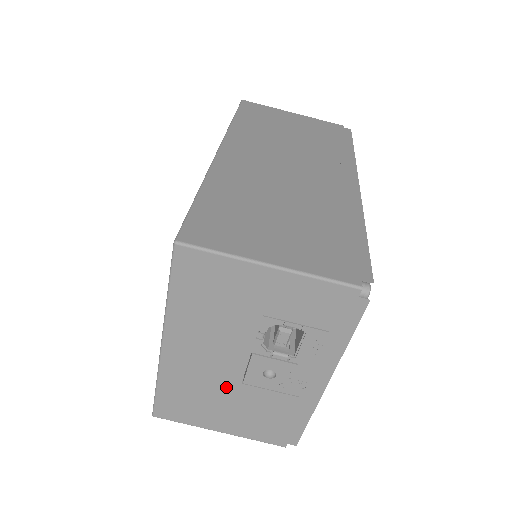
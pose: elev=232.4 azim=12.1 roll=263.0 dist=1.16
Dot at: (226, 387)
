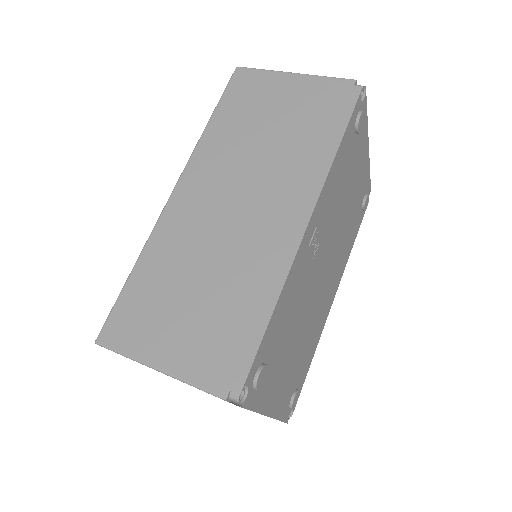
Dot at: occluded
